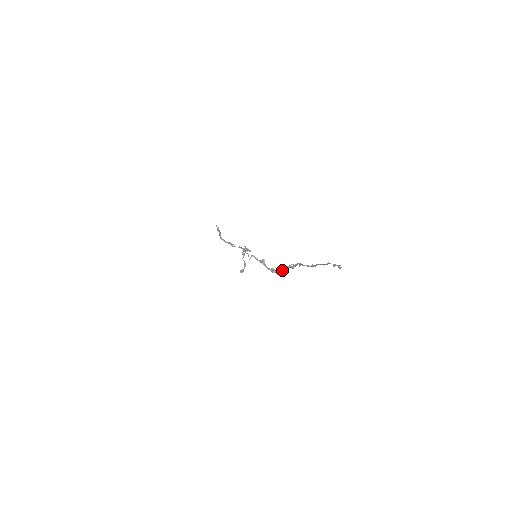
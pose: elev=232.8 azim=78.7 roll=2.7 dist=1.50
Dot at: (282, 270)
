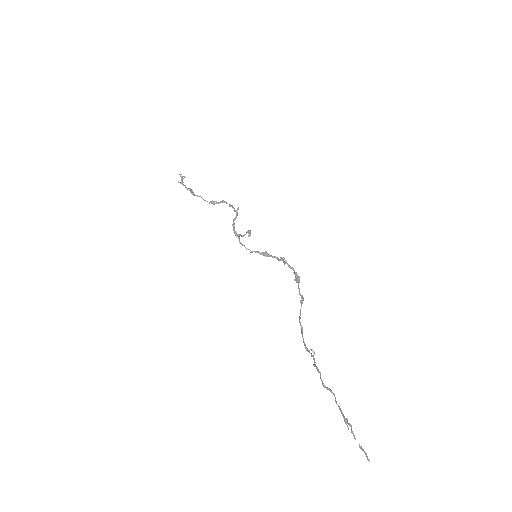
Dot at: (301, 328)
